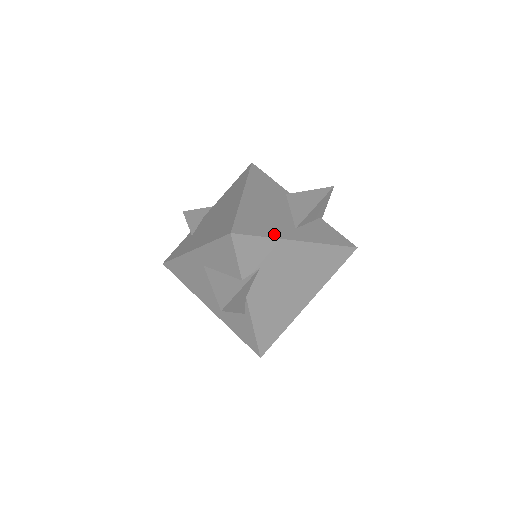
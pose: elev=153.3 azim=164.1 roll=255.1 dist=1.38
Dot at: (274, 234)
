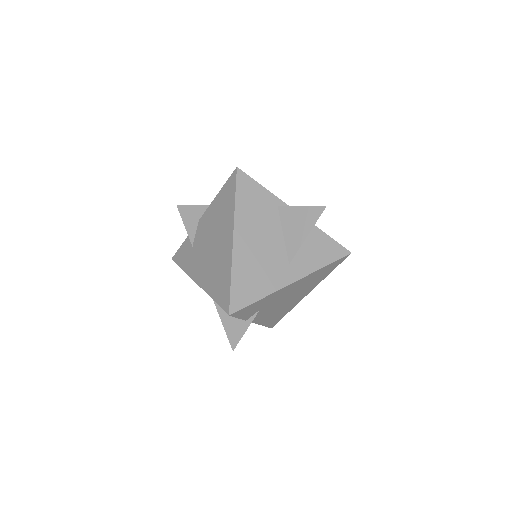
Dot at: (268, 289)
